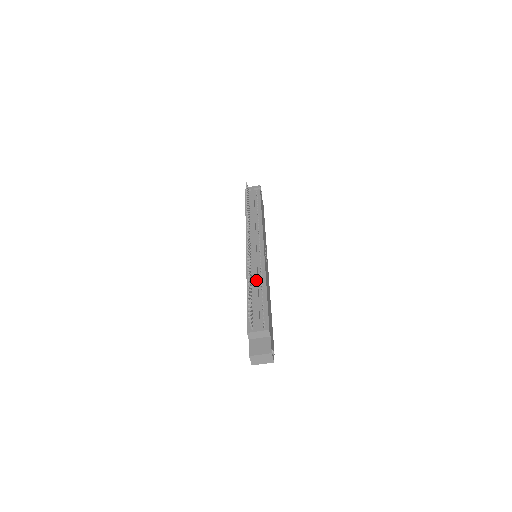
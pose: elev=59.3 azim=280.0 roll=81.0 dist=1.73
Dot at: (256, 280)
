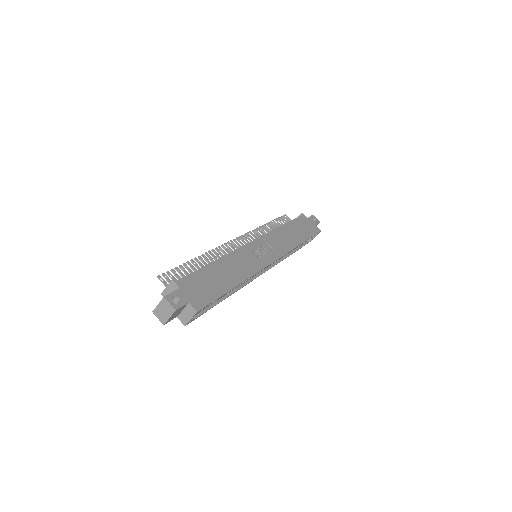
Dot at: occluded
